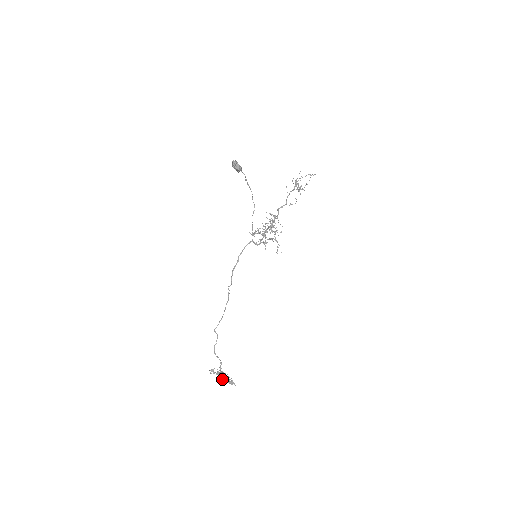
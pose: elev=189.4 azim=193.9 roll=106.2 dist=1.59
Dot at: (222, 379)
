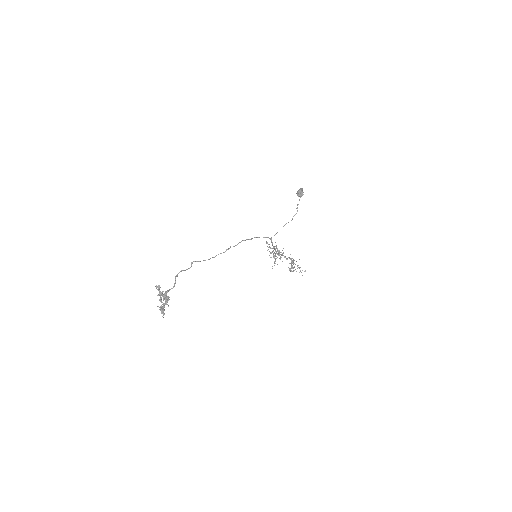
Dot at: (161, 299)
